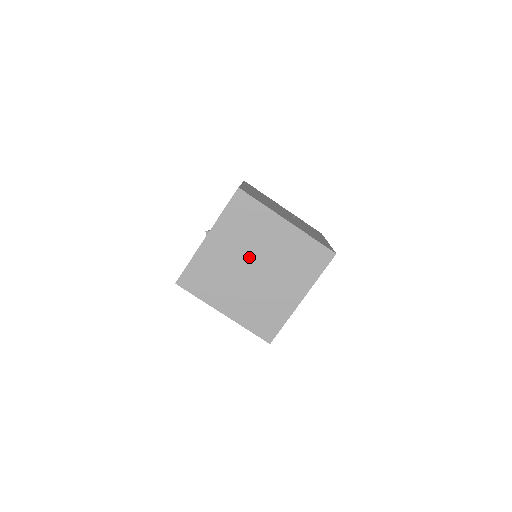
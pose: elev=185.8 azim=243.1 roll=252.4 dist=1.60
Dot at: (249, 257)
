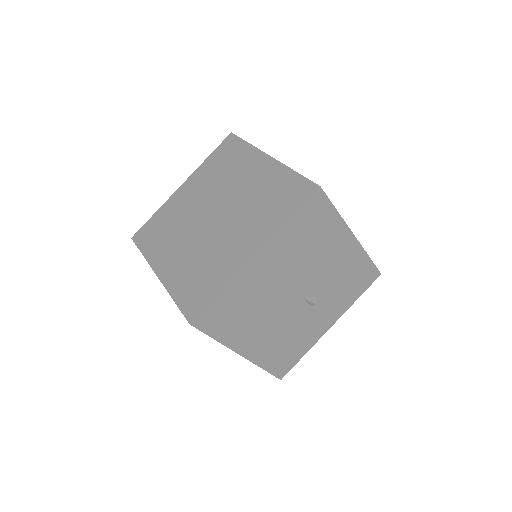
Dot at: (213, 202)
